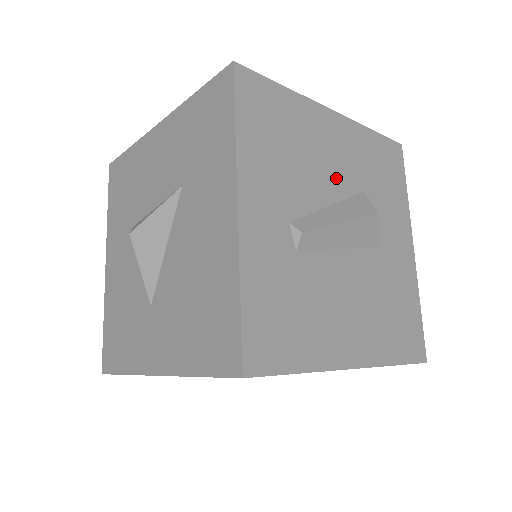
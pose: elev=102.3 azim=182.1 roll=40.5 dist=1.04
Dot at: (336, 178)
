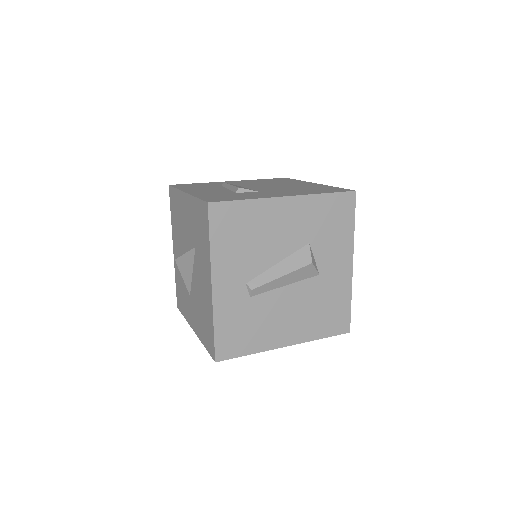
Dot at: (285, 243)
